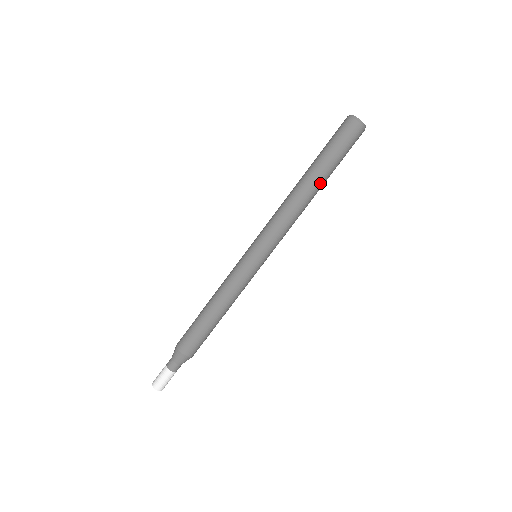
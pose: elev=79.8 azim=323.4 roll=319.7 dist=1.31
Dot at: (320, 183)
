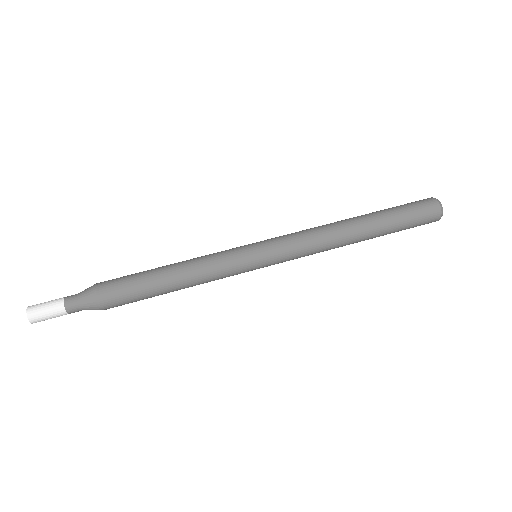
Dot at: (368, 224)
